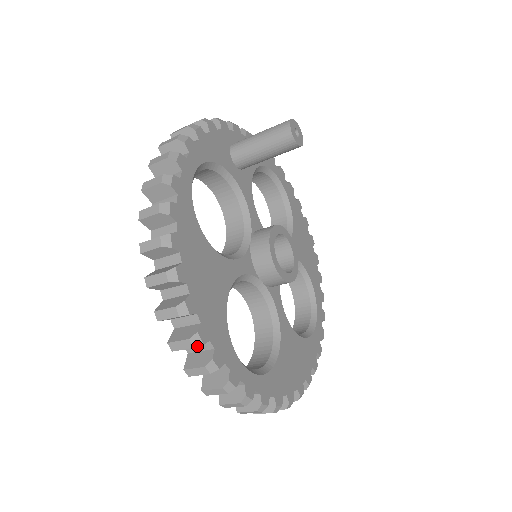
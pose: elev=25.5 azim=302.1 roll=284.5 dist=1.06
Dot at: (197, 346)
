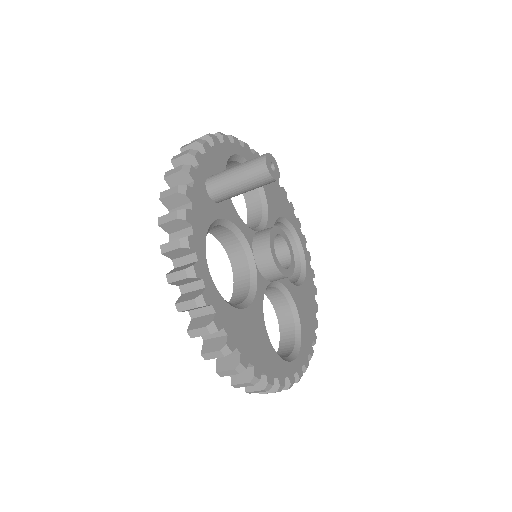
Dot at: occluded
